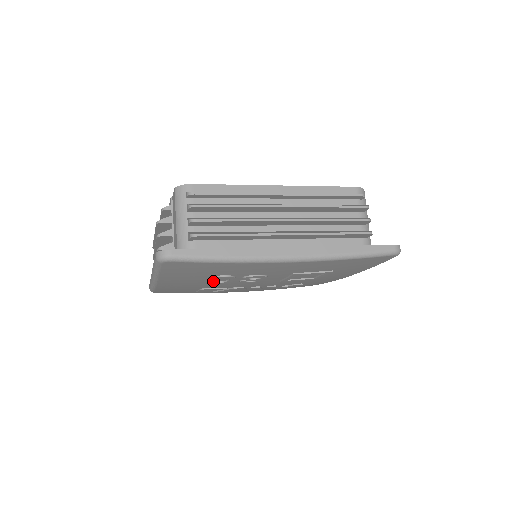
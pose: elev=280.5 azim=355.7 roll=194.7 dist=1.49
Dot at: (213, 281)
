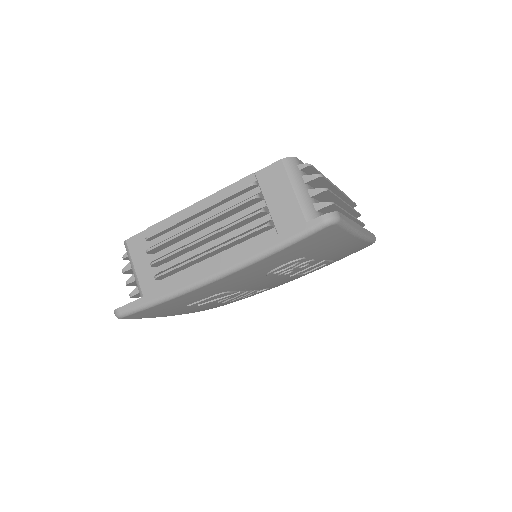
Dot at: (278, 269)
